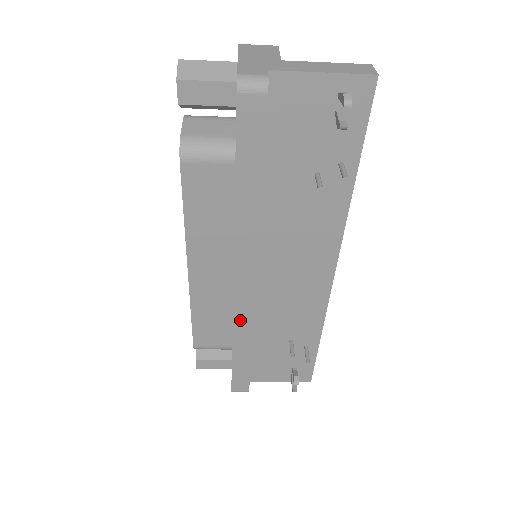
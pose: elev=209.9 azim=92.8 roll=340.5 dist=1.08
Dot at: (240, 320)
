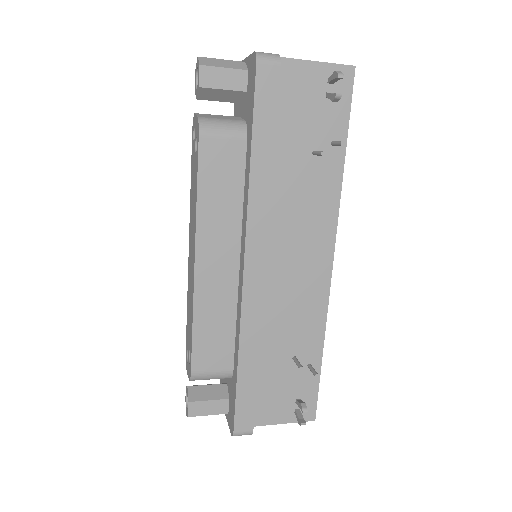
Dot at: (248, 317)
